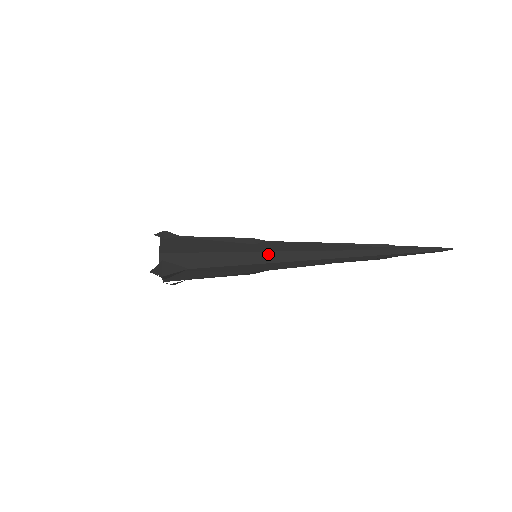
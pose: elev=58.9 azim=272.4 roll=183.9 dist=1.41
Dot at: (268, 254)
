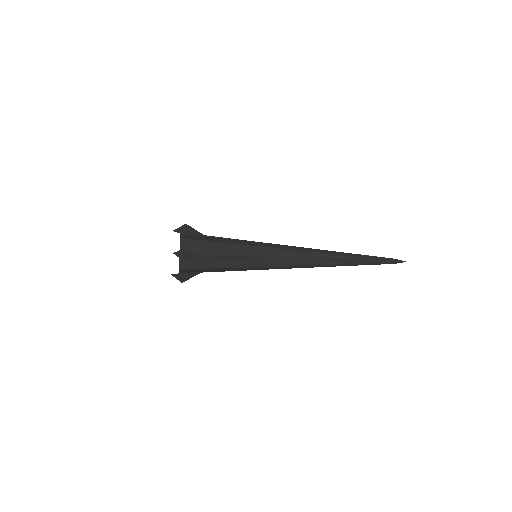
Dot at: (266, 268)
